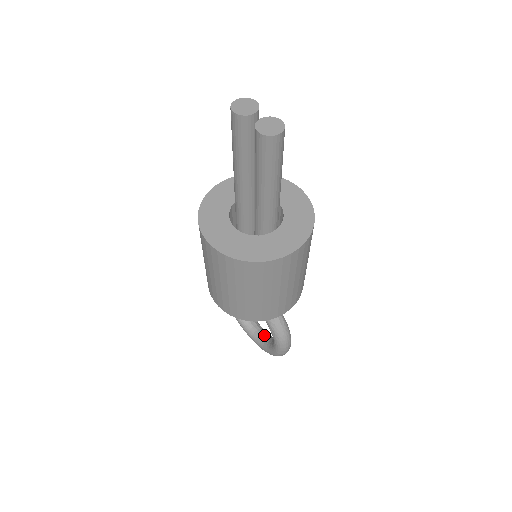
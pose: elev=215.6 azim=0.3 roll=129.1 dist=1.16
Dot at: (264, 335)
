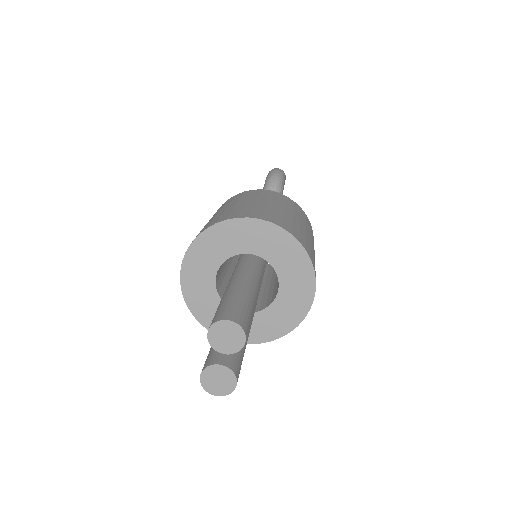
Dot at: occluded
